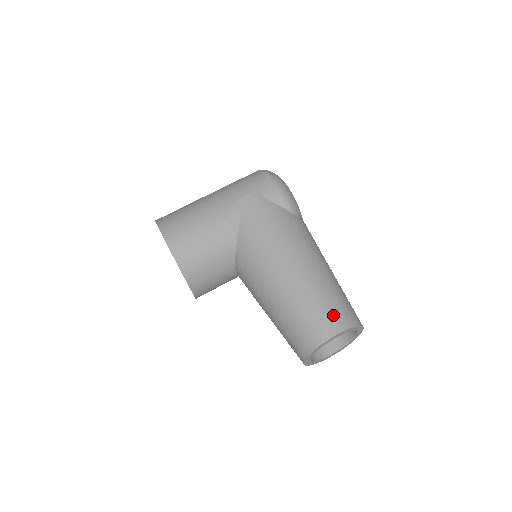
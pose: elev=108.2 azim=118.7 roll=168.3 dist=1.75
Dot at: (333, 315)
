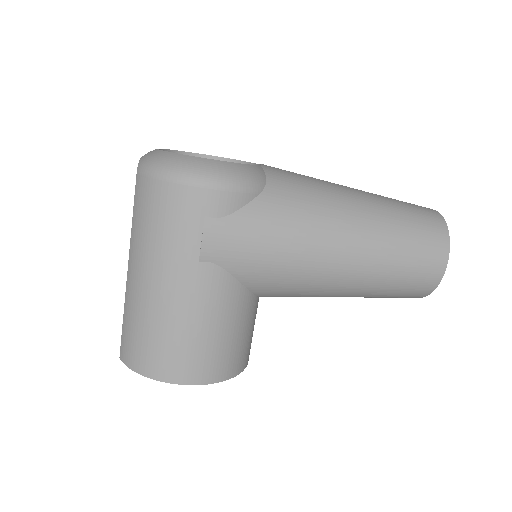
Dot at: (428, 252)
